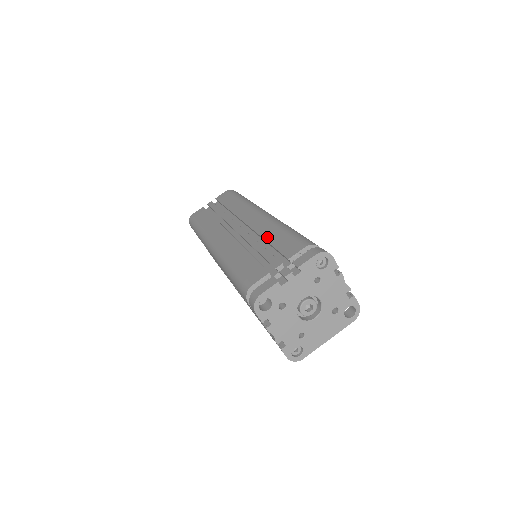
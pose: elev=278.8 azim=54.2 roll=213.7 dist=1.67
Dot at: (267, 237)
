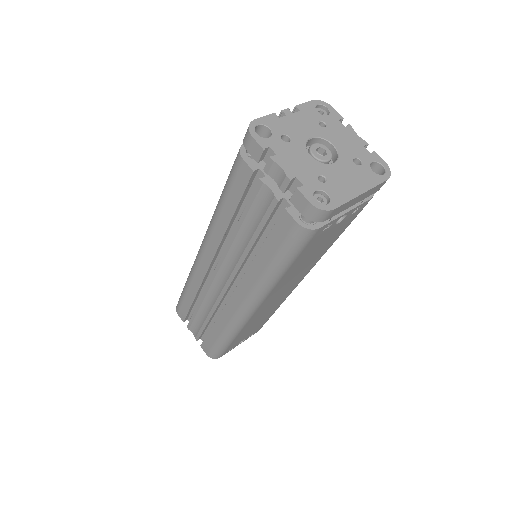
Dot at: occluded
